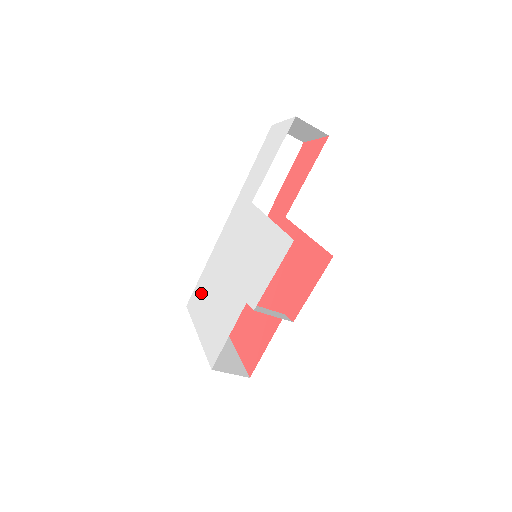
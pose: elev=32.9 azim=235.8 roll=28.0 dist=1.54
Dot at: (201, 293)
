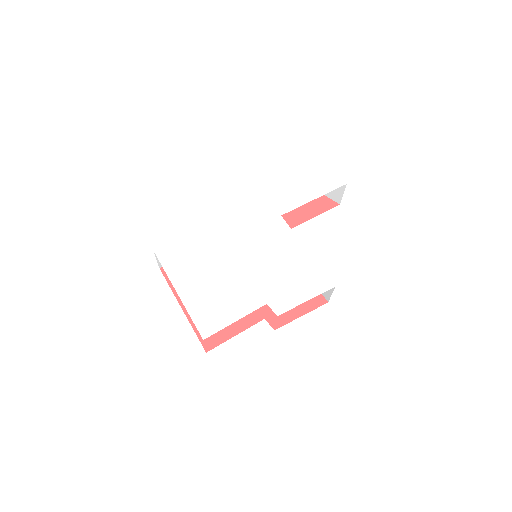
Dot at: (187, 253)
